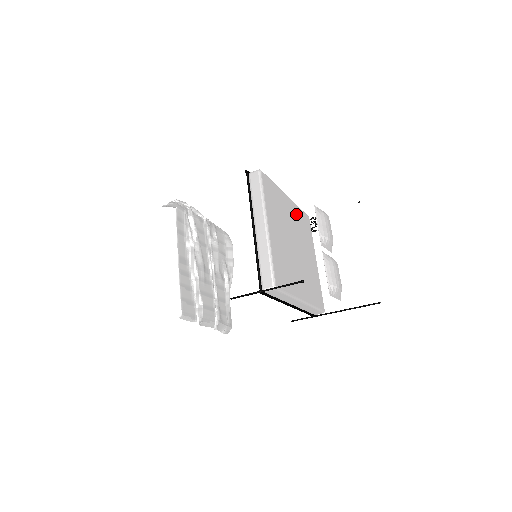
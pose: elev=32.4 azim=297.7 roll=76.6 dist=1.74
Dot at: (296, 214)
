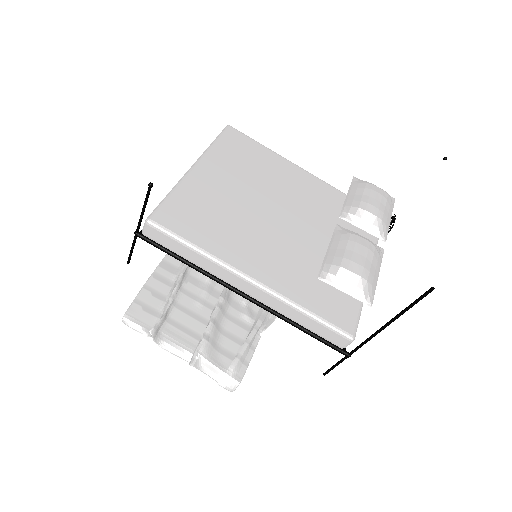
Dot at: (324, 194)
